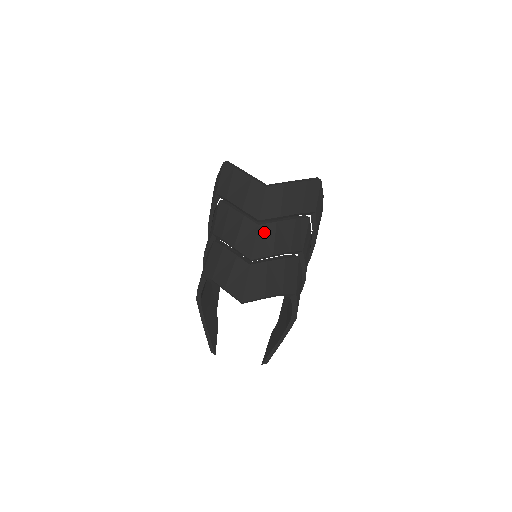
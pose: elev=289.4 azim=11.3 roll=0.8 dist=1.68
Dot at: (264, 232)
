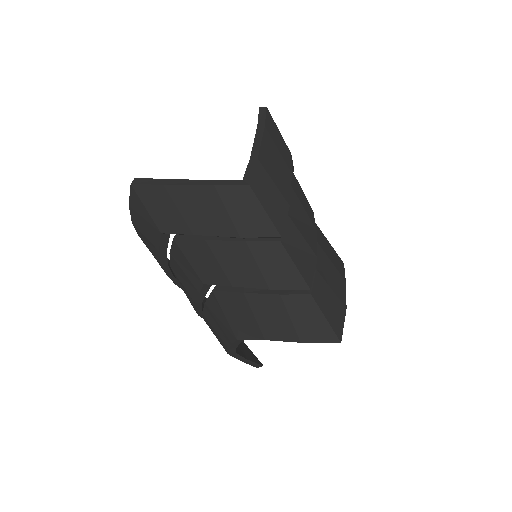
Dot at: (290, 242)
